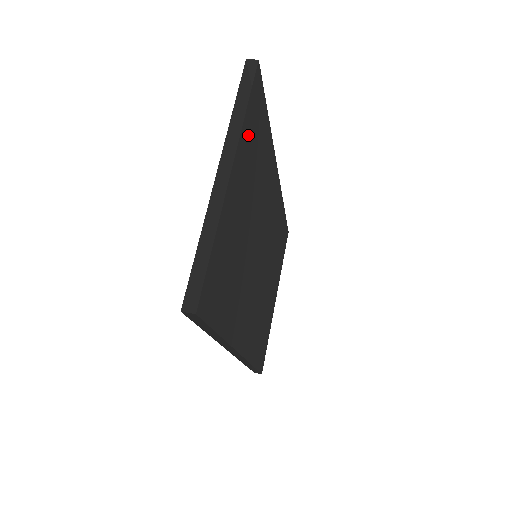
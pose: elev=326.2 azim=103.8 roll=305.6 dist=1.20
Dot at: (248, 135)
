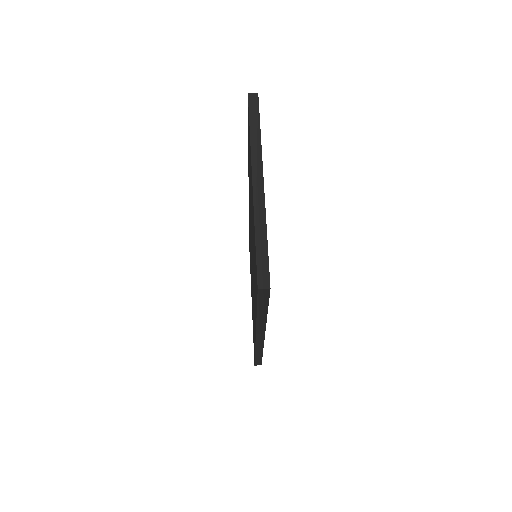
Dot at: occluded
